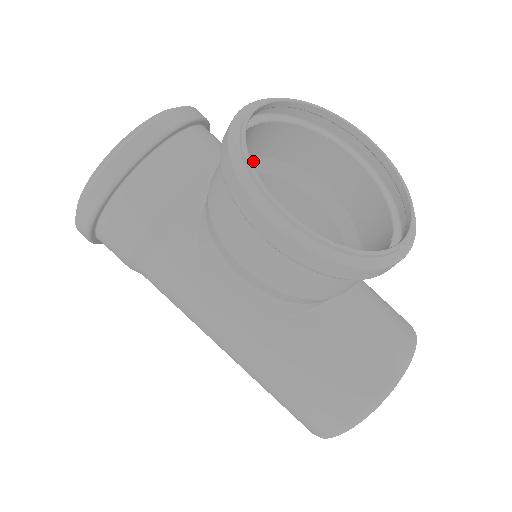
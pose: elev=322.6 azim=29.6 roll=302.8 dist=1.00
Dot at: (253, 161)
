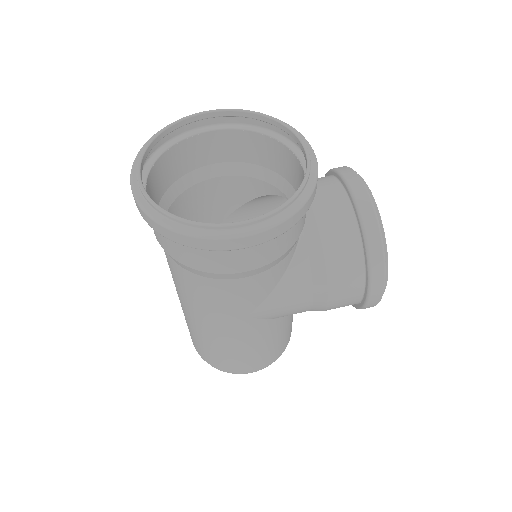
Dot at: occluded
